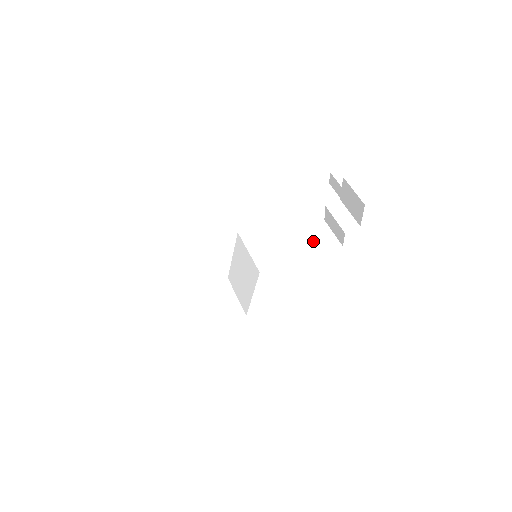
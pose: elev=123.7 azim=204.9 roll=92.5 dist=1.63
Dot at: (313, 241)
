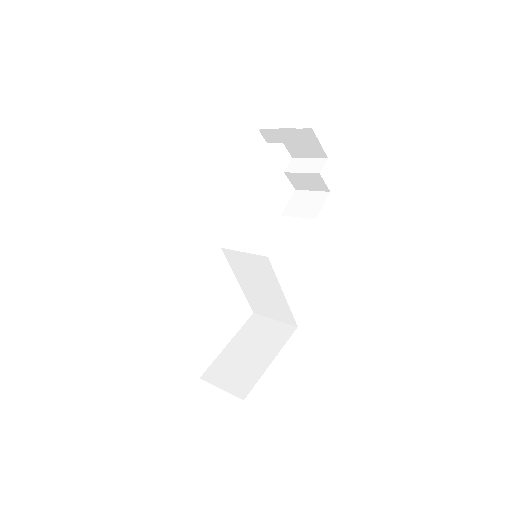
Dot at: (300, 211)
